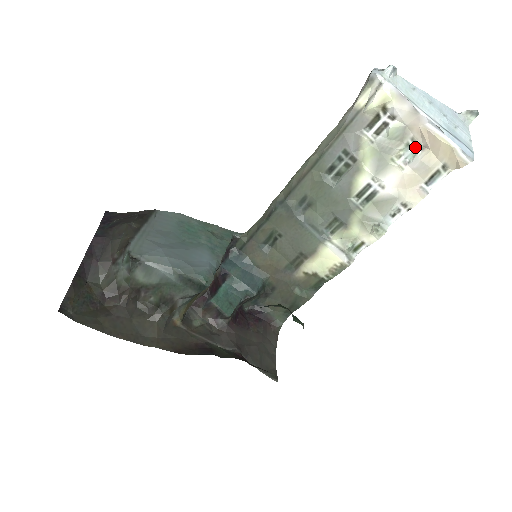
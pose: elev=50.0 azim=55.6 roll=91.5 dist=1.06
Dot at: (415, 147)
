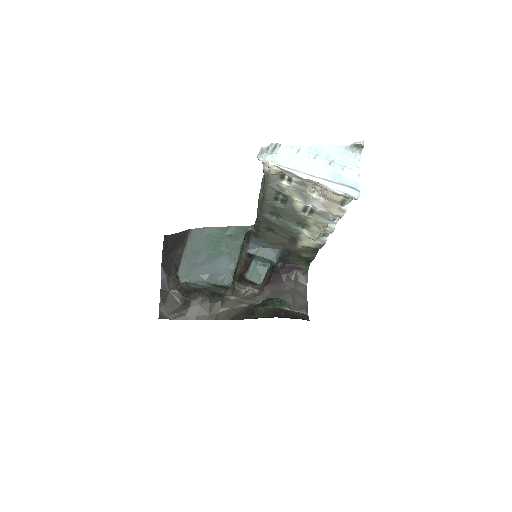
Dot at: (319, 187)
